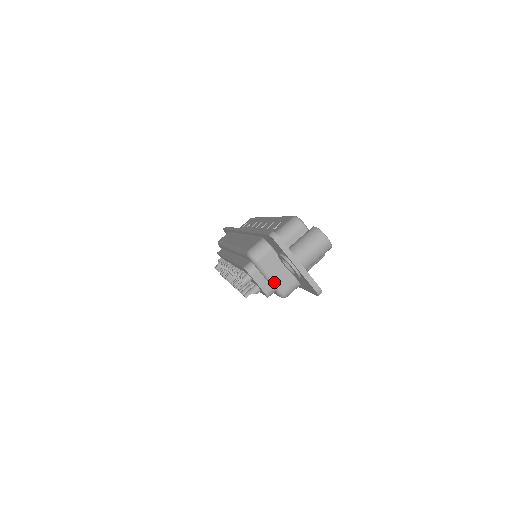
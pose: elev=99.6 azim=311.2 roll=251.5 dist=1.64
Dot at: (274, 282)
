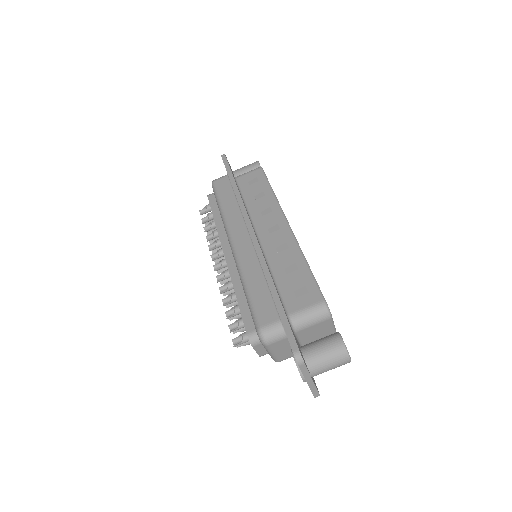
Dot at: (274, 356)
